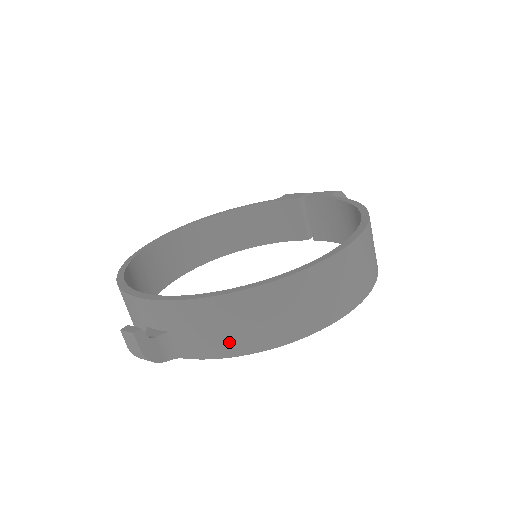
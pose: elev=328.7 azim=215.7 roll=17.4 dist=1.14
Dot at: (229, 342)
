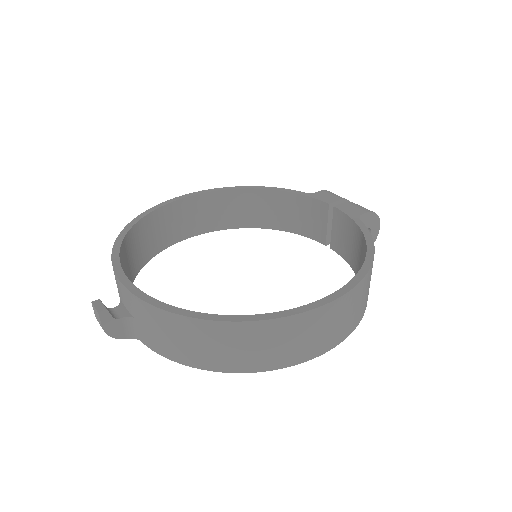
Dot at: (178, 351)
